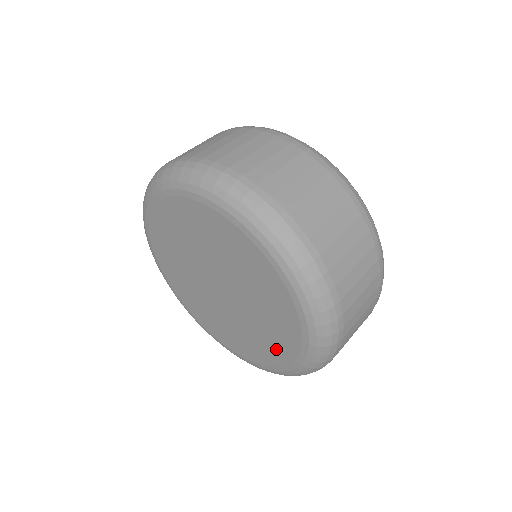
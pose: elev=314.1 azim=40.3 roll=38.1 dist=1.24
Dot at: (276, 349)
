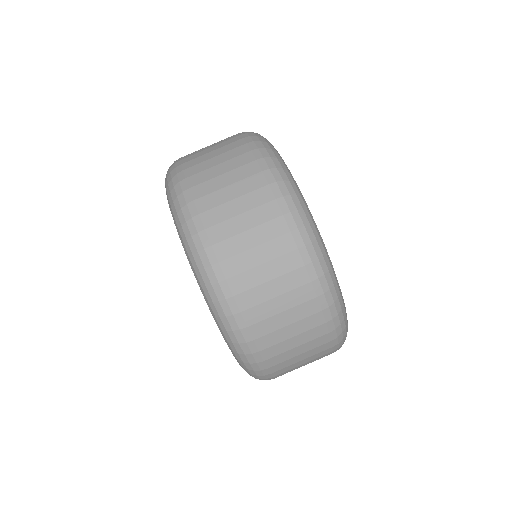
Dot at: occluded
